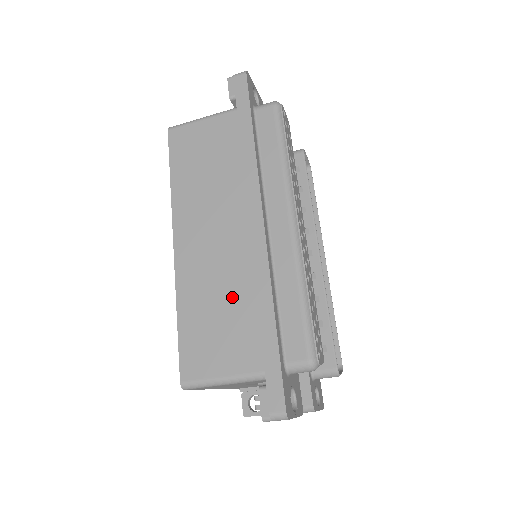
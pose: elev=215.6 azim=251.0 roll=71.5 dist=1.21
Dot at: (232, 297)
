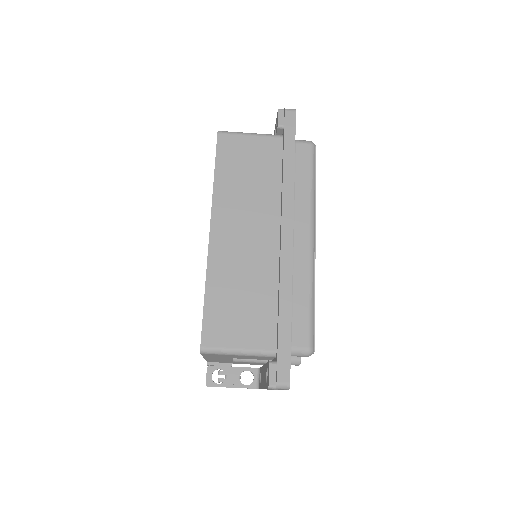
Dot at: (256, 287)
